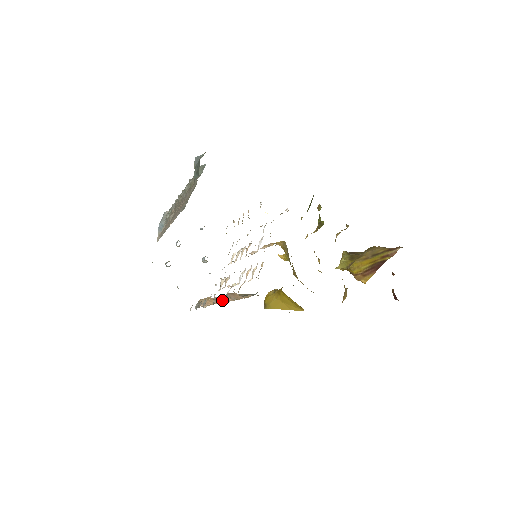
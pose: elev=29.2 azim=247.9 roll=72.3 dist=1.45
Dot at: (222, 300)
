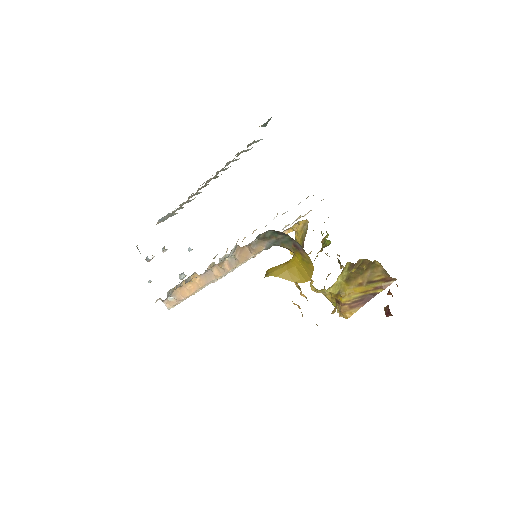
Dot at: (214, 273)
